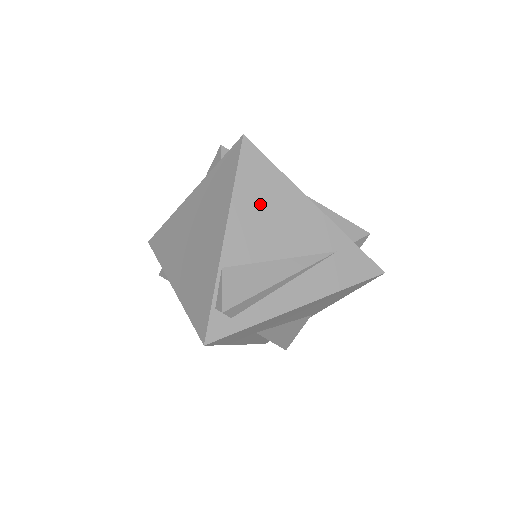
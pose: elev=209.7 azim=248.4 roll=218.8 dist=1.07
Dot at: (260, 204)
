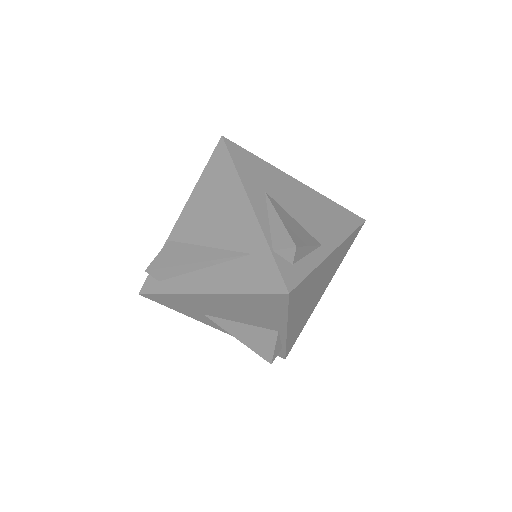
Dot at: (211, 195)
